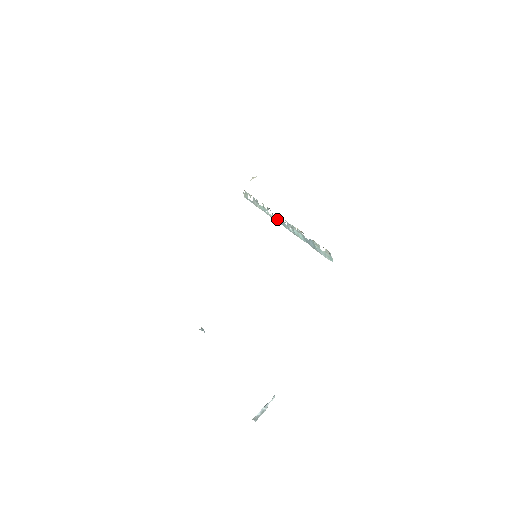
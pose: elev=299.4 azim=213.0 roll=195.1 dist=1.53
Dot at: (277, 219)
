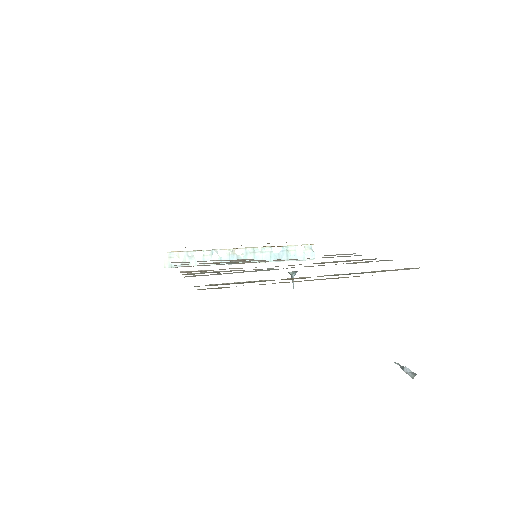
Dot at: (227, 259)
